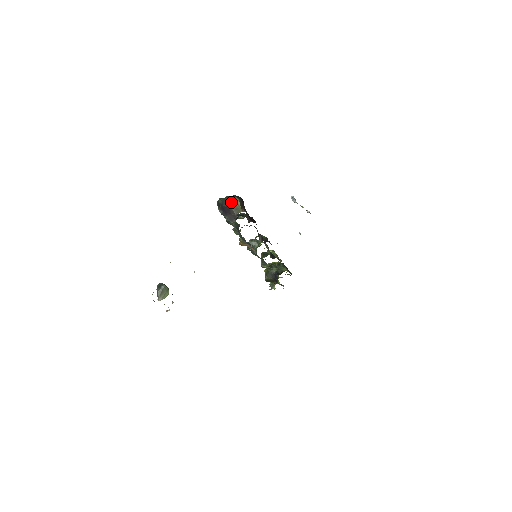
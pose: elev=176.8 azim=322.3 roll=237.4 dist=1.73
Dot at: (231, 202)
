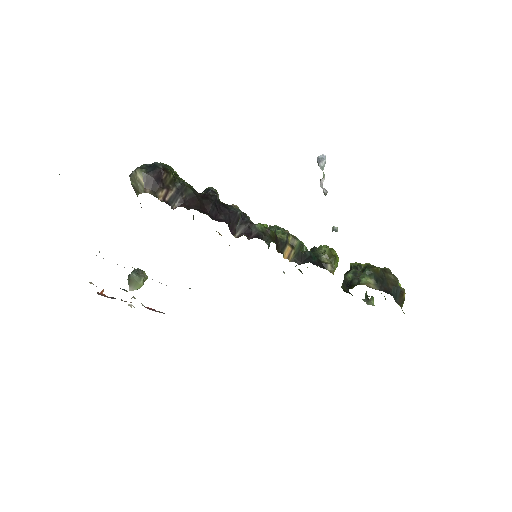
Dot at: (130, 176)
